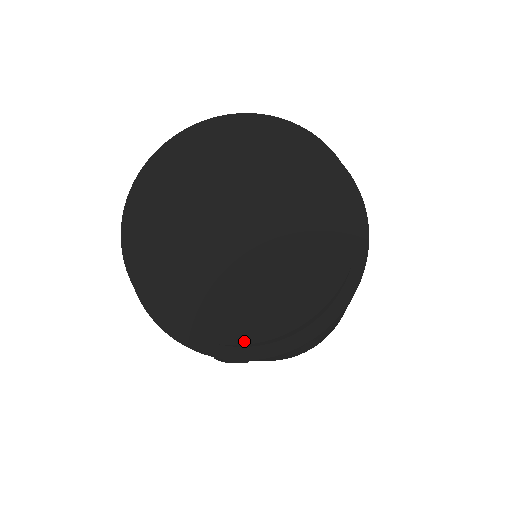
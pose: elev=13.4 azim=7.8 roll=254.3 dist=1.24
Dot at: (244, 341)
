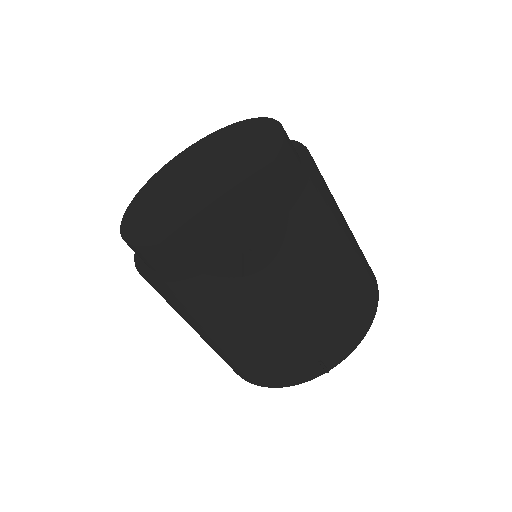
Dot at: (236, 199)
